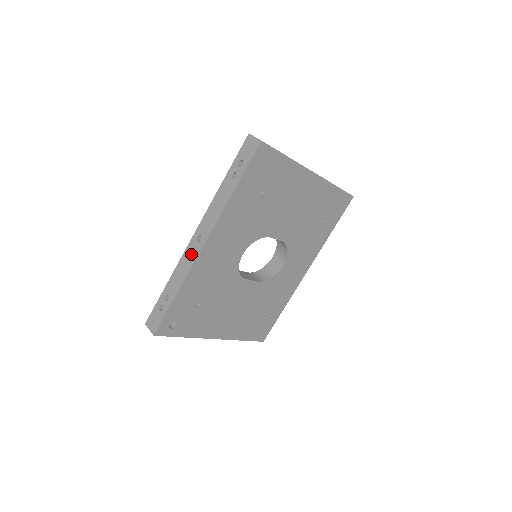
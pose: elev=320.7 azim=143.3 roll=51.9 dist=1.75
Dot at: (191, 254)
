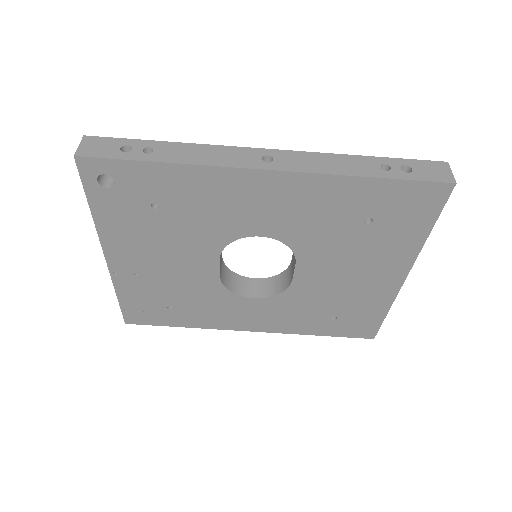
Dot at: (238, 157)
